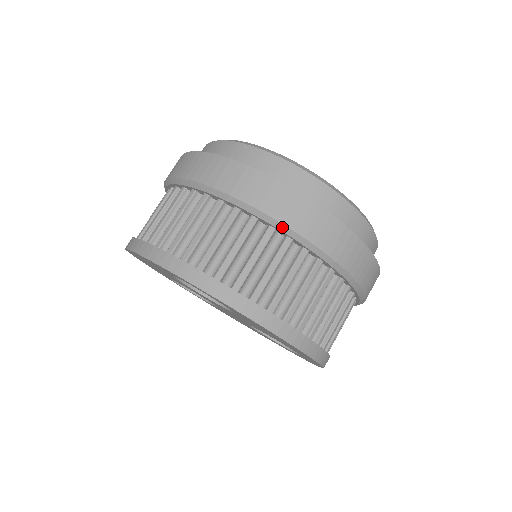
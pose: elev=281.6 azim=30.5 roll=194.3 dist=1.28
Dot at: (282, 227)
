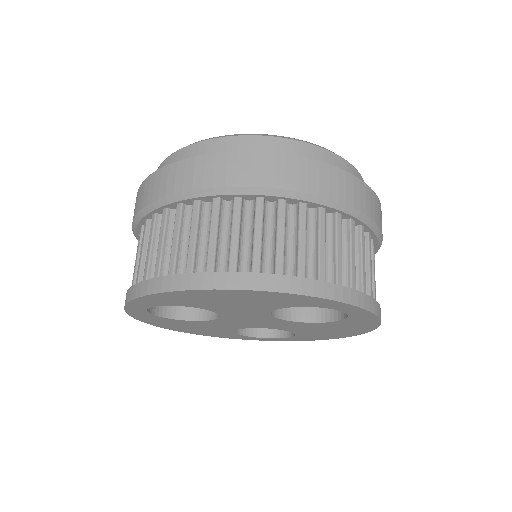
Dot at: (152, 207)
